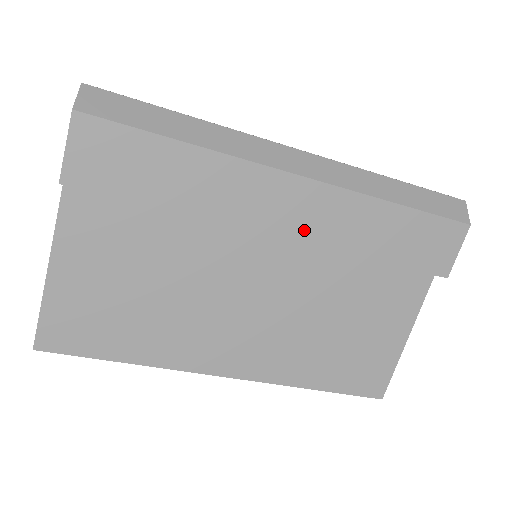
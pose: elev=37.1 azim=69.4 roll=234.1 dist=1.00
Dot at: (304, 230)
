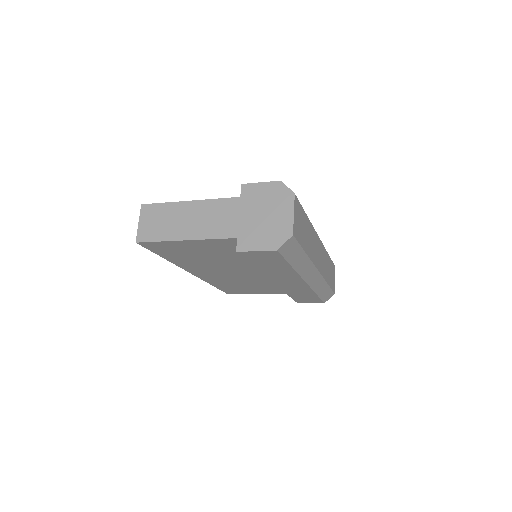
Dot at: (283, 286)
